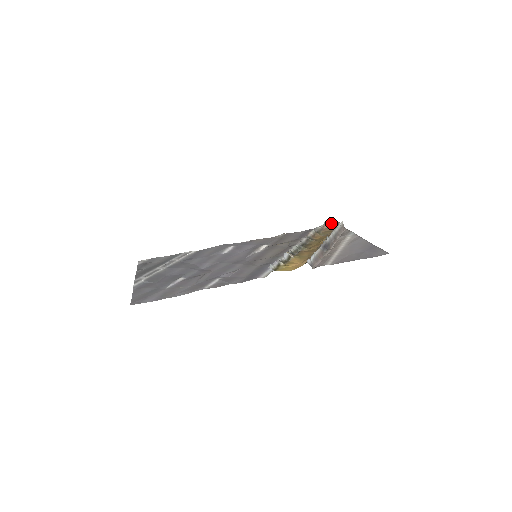
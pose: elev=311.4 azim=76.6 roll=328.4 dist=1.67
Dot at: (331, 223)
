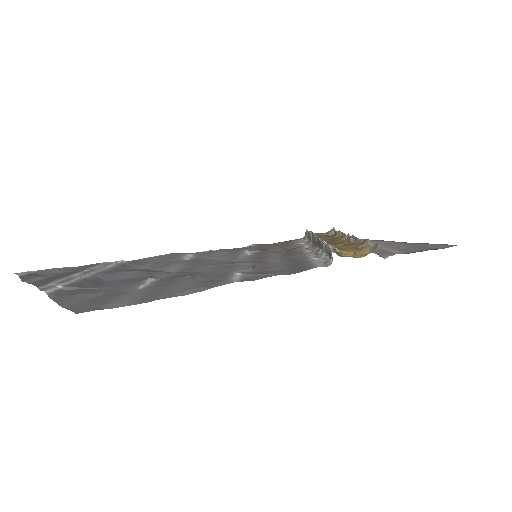
Dot at: occluded
